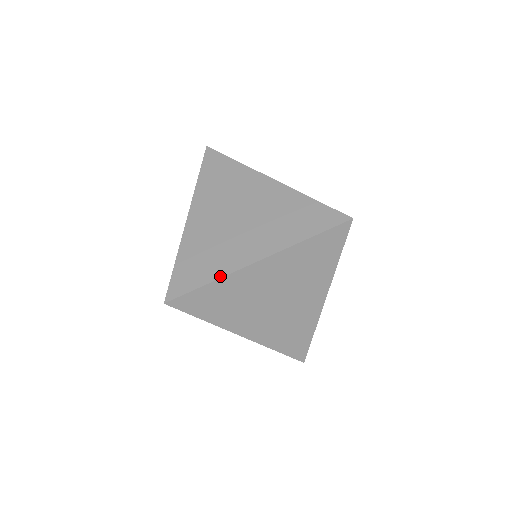
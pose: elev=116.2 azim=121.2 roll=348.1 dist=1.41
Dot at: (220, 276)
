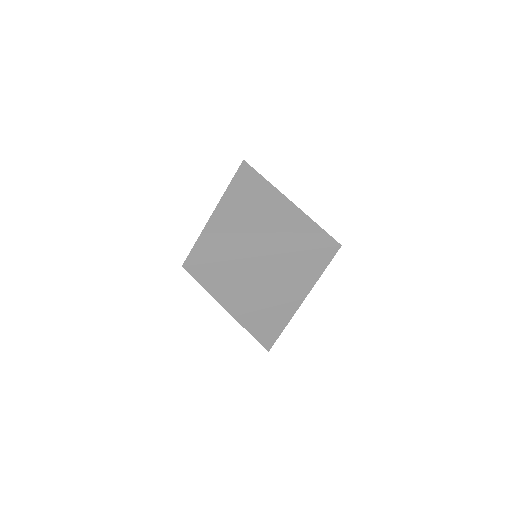
Dot at: (231, 258)
